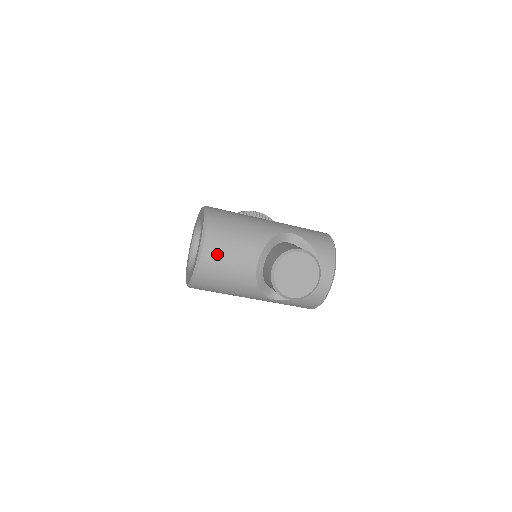
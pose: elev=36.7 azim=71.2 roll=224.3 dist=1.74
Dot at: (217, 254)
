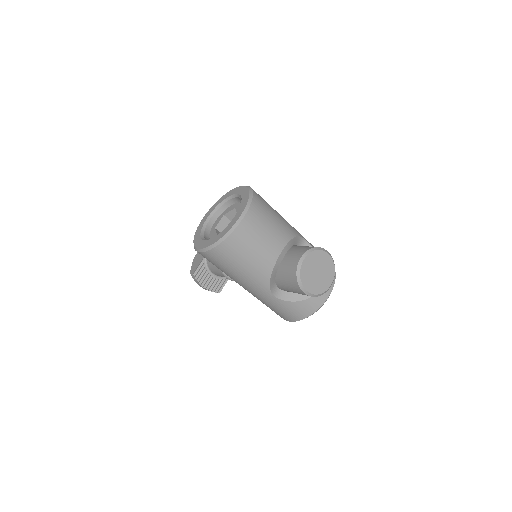
Dot at: (255, 226)
